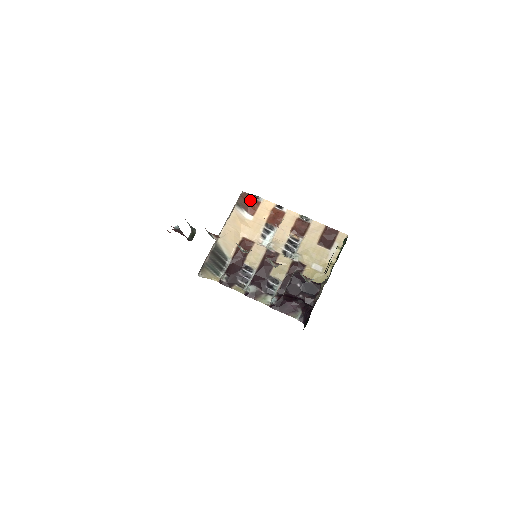
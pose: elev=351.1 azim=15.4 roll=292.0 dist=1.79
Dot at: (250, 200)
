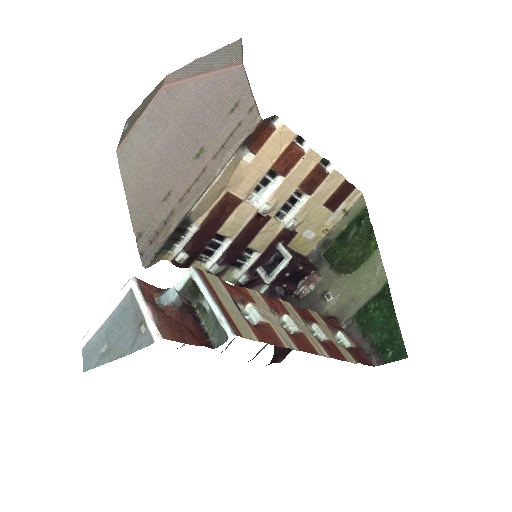
Dot at: (263, 128)
